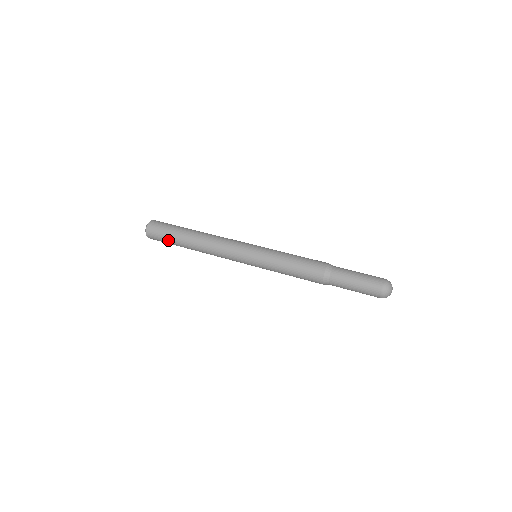
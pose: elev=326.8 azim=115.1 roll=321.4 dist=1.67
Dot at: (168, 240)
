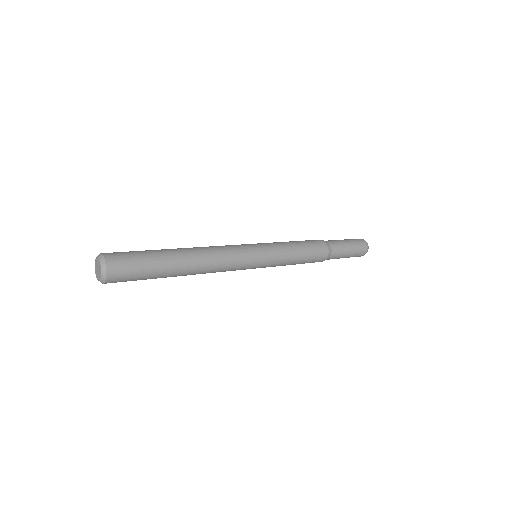
Dot at: (147, 261)
